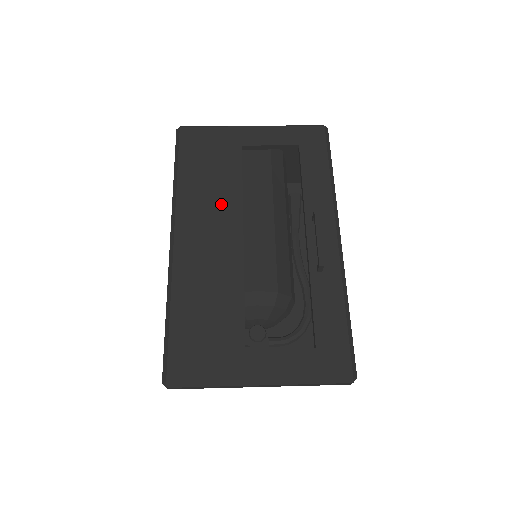
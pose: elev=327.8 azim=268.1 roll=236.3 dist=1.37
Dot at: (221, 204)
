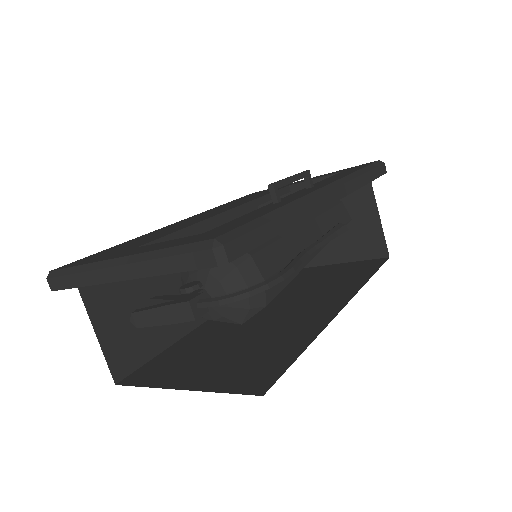
Dot at: (235, 204)
